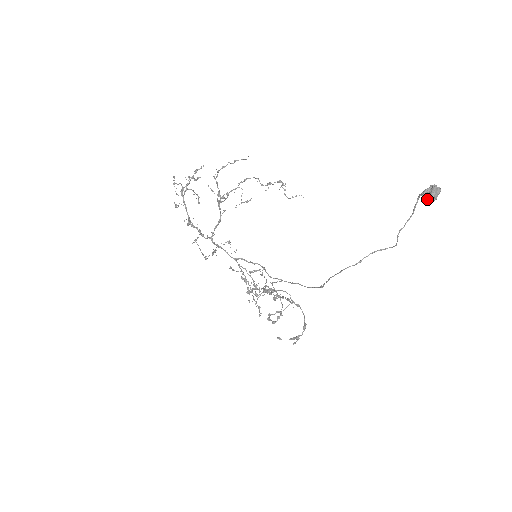
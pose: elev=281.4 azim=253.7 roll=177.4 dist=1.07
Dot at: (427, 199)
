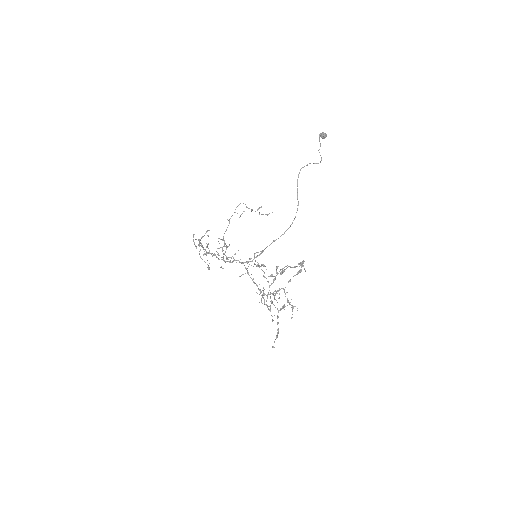
Dot at: (322, 134)
